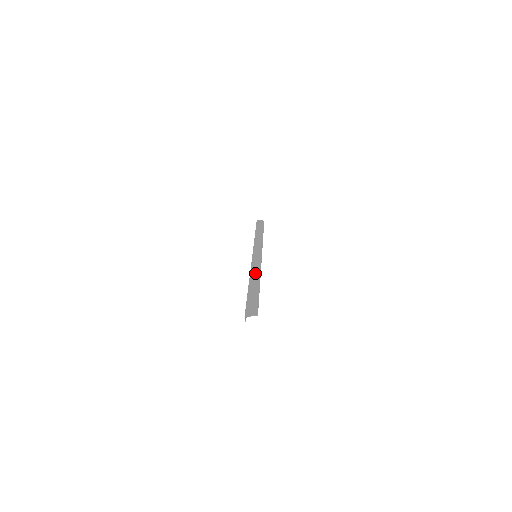
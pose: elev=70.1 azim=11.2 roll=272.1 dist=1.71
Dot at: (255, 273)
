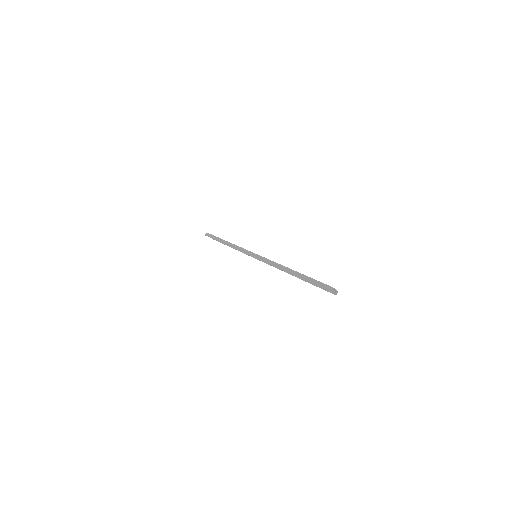
Dot at: occluded
